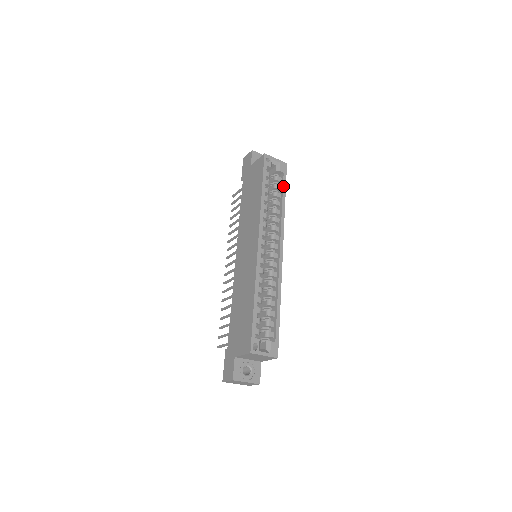
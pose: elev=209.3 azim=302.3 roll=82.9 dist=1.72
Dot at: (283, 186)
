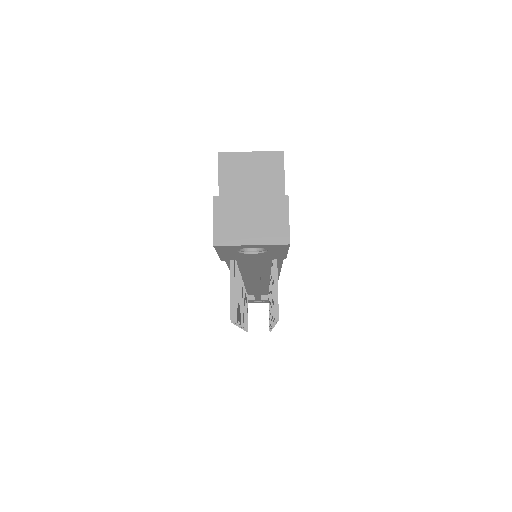
Dot at: occluded
